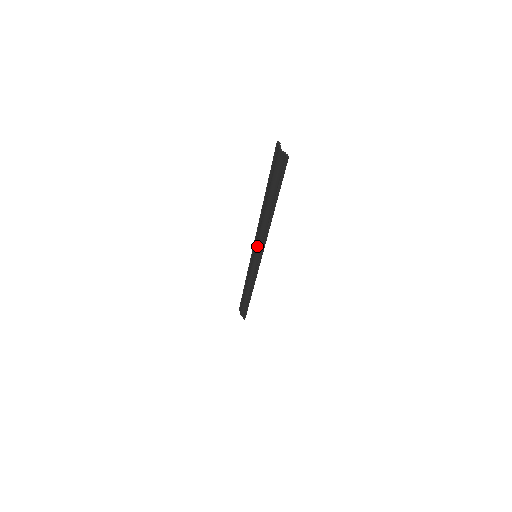
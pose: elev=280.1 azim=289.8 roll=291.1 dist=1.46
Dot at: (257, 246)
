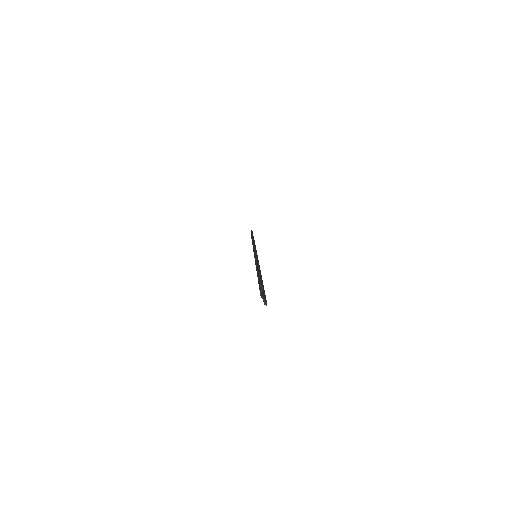
Dot at: occluded
